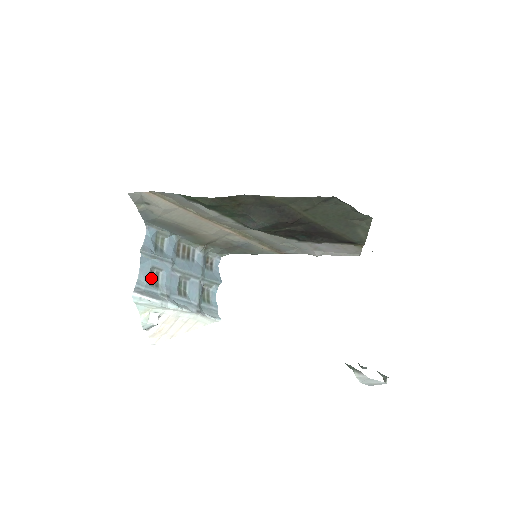
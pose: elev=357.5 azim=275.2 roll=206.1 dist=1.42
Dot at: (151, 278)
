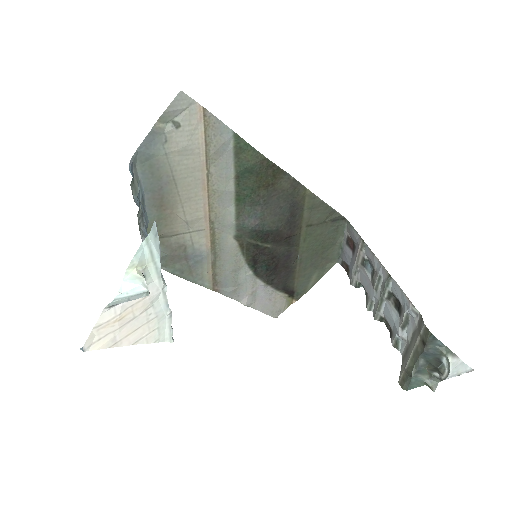
Dot at: occluded
